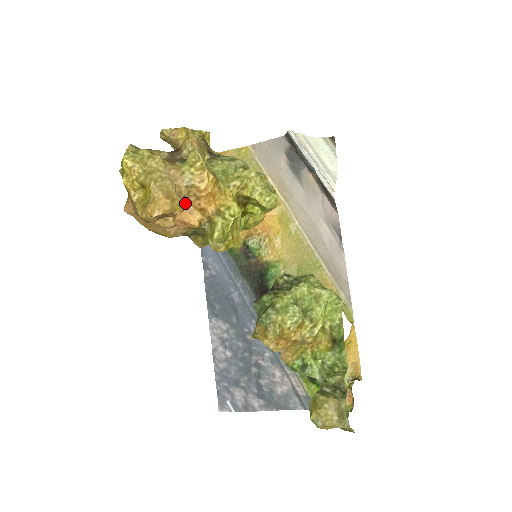
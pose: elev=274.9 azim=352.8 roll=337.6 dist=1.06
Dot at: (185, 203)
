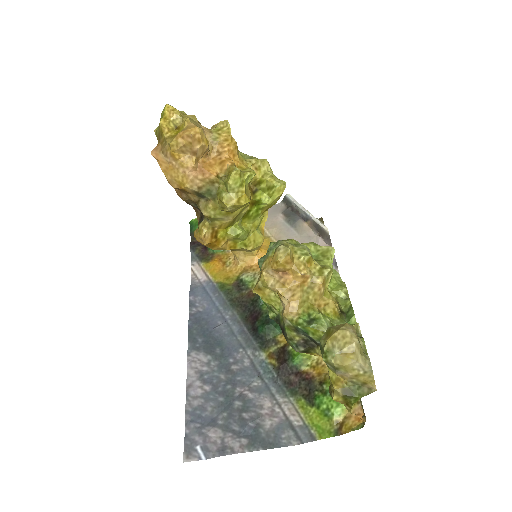
Dot at: (207, 157)
